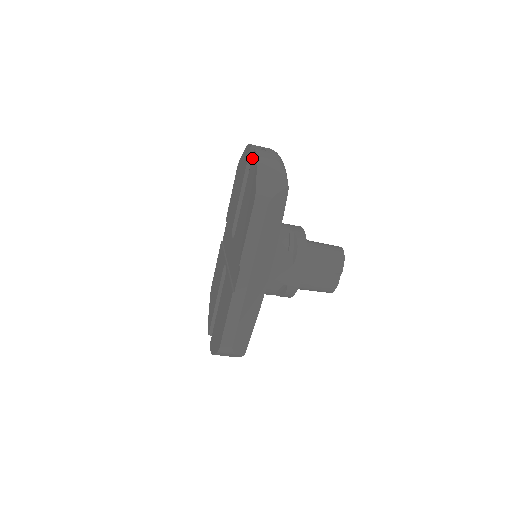
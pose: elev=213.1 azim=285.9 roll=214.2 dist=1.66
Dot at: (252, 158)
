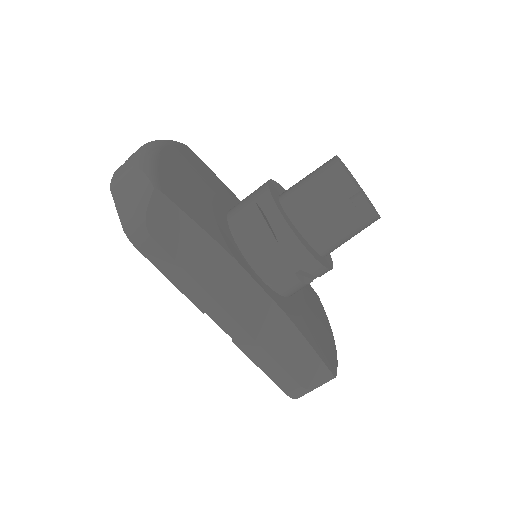
Dot at: occluded
